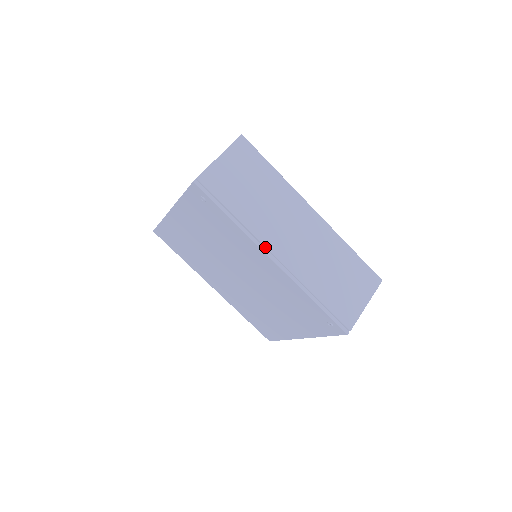
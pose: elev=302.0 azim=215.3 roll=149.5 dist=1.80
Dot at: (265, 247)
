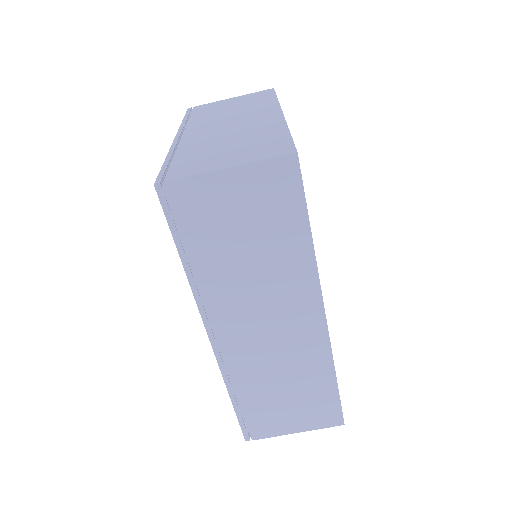
Dot at: (209, 316)
